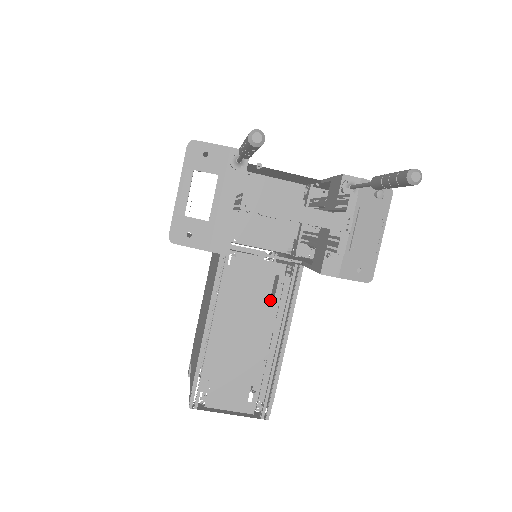
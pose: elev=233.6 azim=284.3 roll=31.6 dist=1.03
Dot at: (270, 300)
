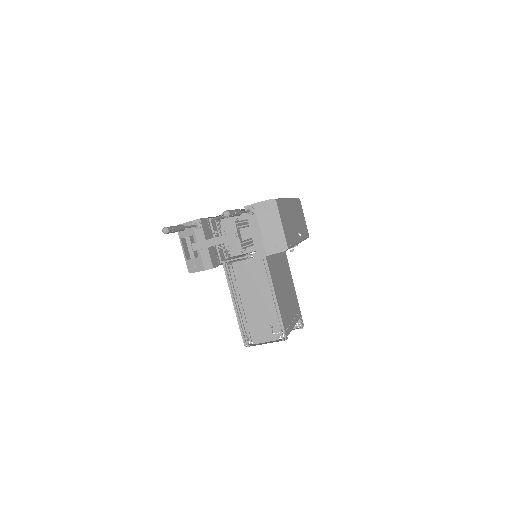
Dot at: (258, 278)
